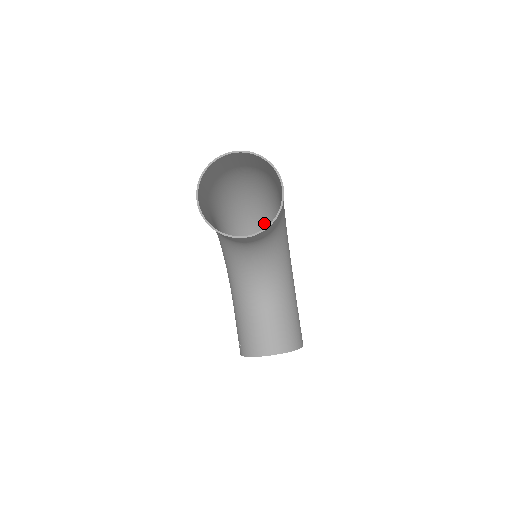
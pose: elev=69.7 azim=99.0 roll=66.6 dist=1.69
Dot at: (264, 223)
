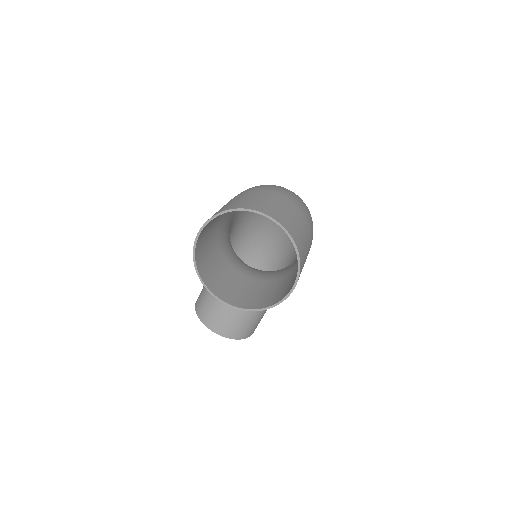
Dot at: occluded
